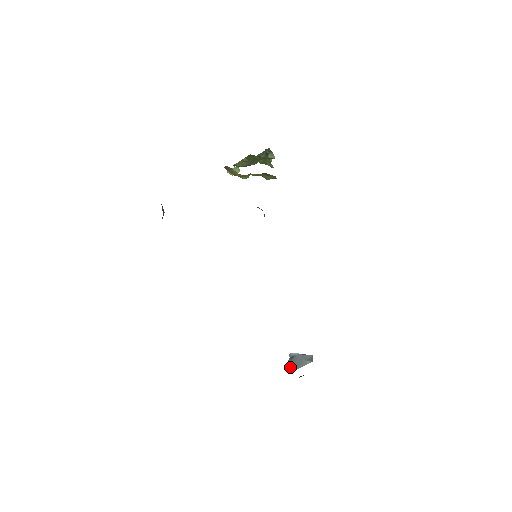
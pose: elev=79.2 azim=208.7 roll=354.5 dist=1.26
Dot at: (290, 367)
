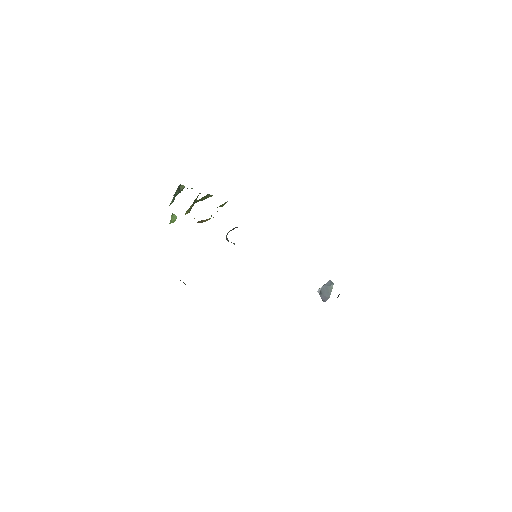
Dot at: (325, 299)
